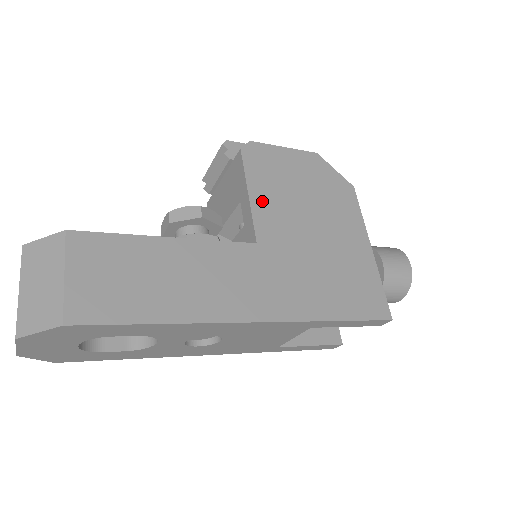
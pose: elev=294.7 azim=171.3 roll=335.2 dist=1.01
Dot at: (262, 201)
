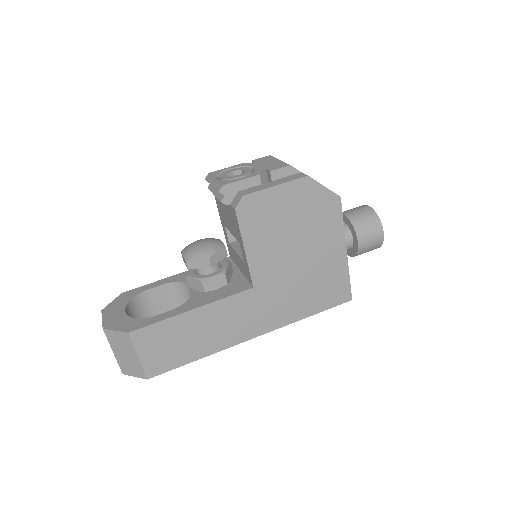
Dot at: (256, 252)
